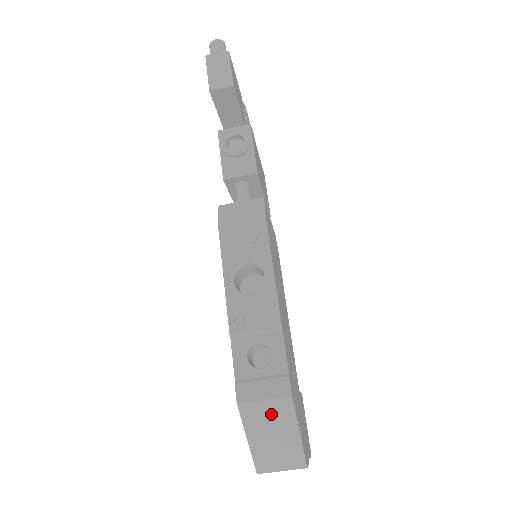
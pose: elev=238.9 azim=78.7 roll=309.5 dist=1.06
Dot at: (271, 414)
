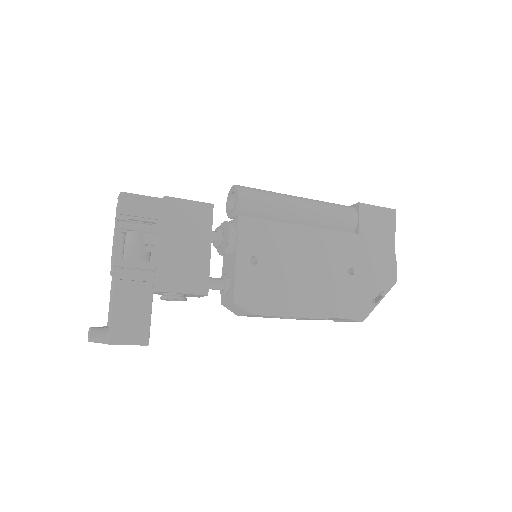
Dot at: occluded
